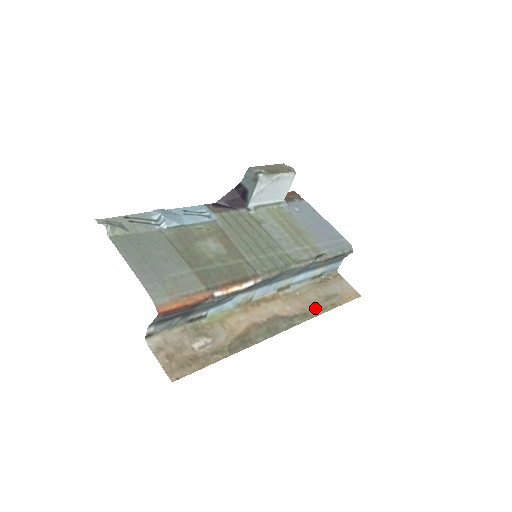
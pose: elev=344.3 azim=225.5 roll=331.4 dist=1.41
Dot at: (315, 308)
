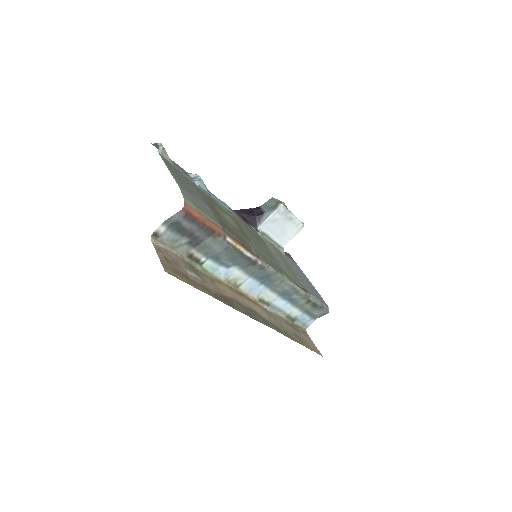
Dot at: (286, 332)
